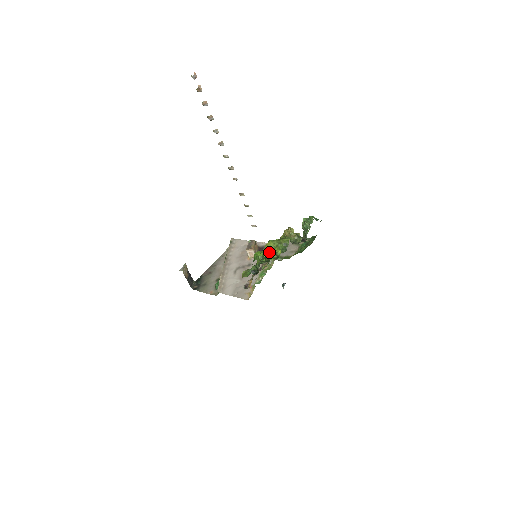
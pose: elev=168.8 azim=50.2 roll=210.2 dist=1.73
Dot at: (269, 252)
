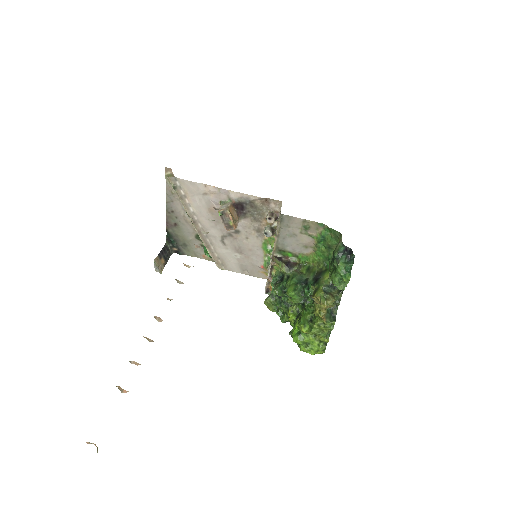
Dot at: (314, 345)
